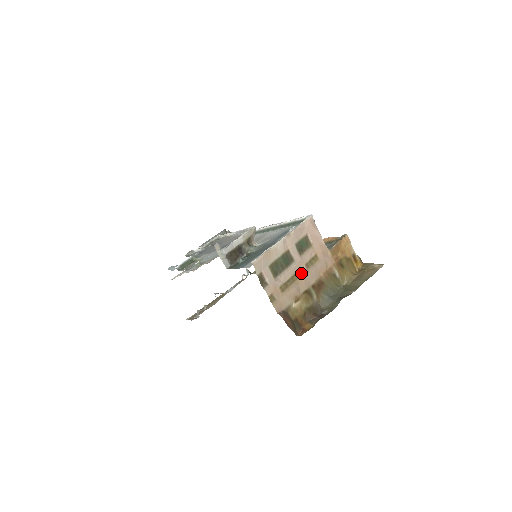
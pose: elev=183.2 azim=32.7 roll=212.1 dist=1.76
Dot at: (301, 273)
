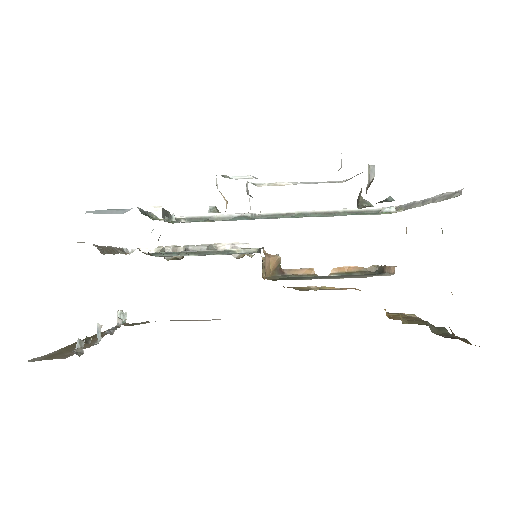
Dot at: occluded
